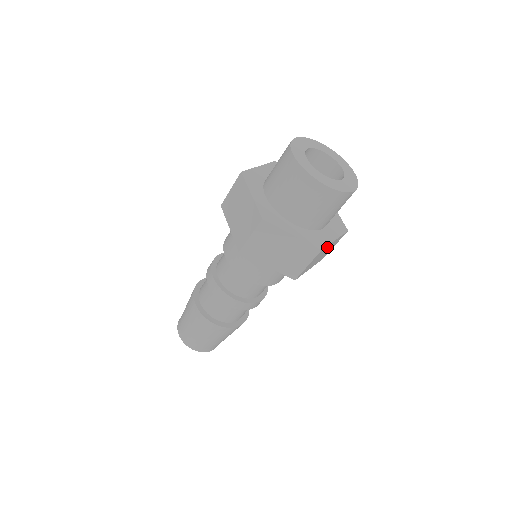
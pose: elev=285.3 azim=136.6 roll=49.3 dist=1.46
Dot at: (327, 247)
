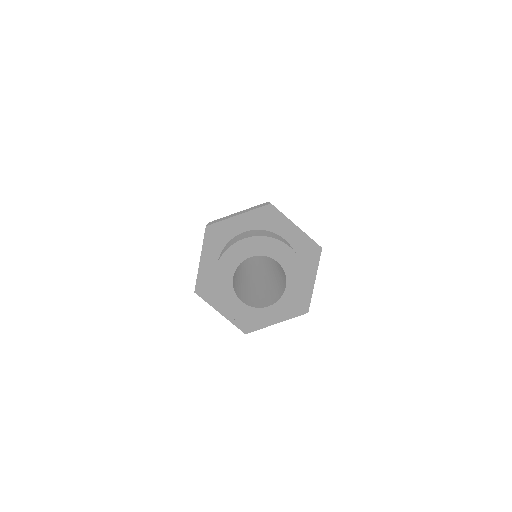
Dot at: occluded
